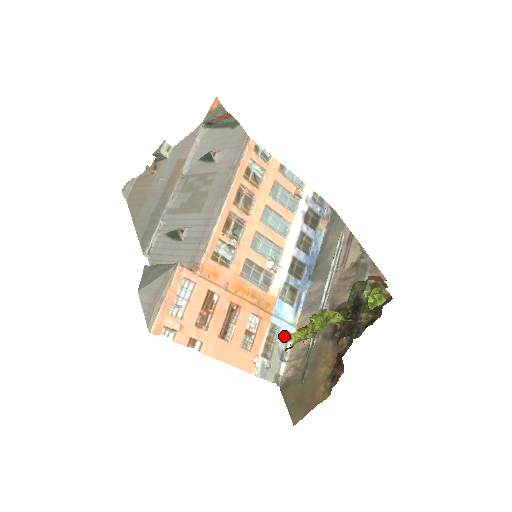
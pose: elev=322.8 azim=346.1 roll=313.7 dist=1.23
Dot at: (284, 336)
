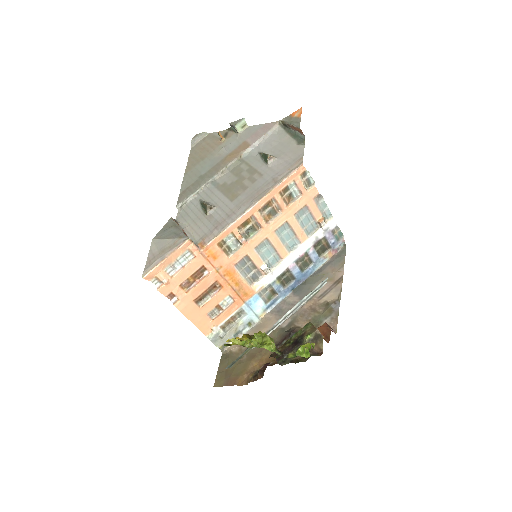
Dot at: (246, 321)
